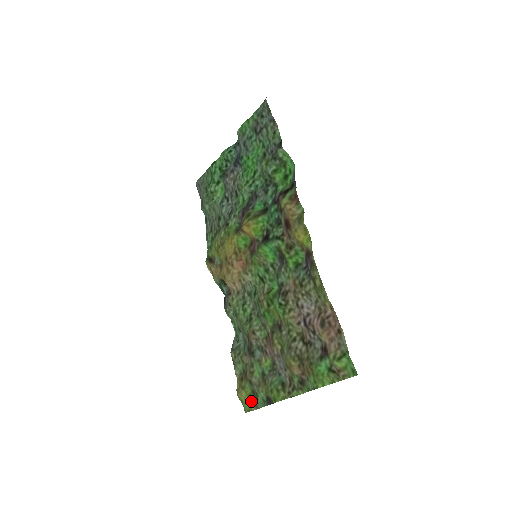
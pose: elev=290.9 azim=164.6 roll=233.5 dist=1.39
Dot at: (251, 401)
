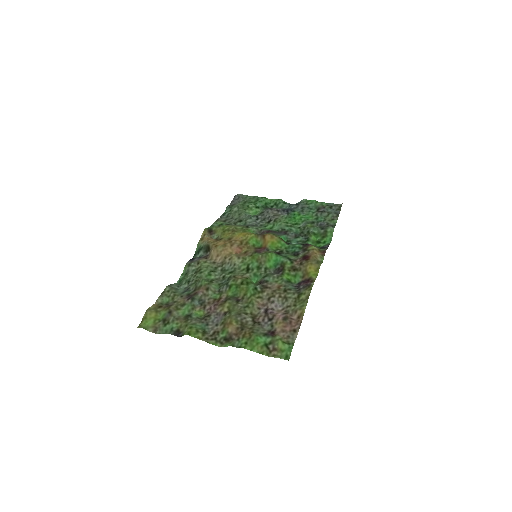
Dot at: (155, 324)
